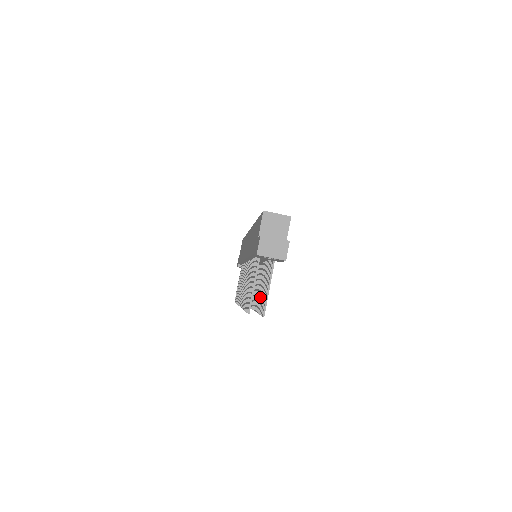
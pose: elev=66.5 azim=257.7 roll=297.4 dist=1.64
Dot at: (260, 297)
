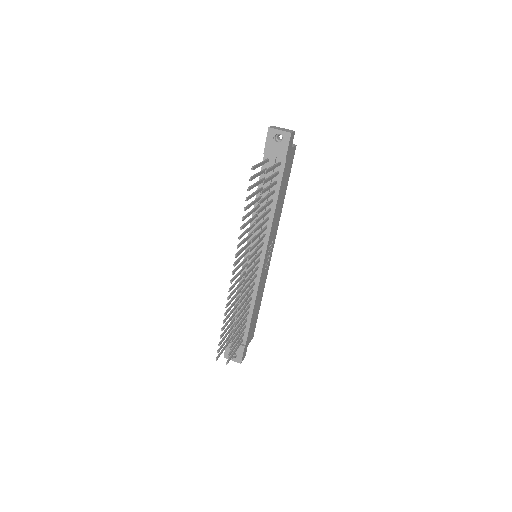
Dot at: (261, 209)
